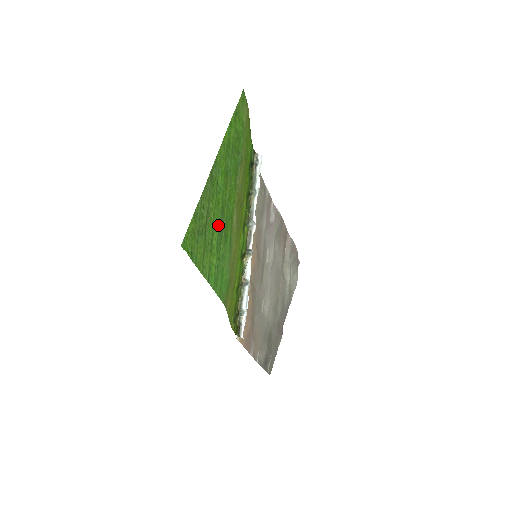
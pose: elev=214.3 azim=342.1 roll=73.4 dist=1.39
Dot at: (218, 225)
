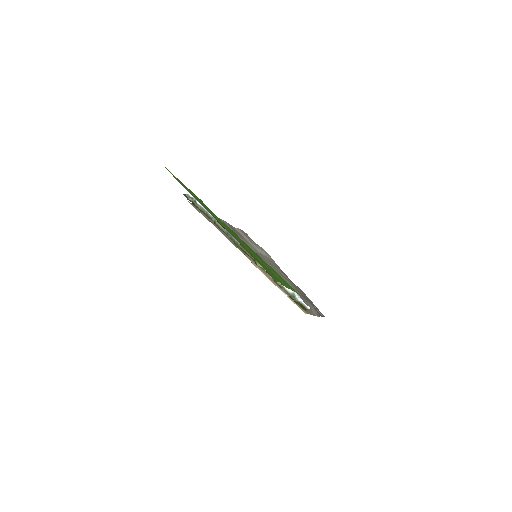
Dot at: (253, 253)
